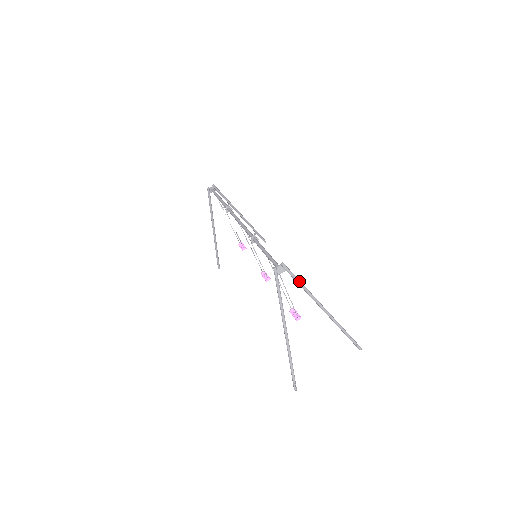
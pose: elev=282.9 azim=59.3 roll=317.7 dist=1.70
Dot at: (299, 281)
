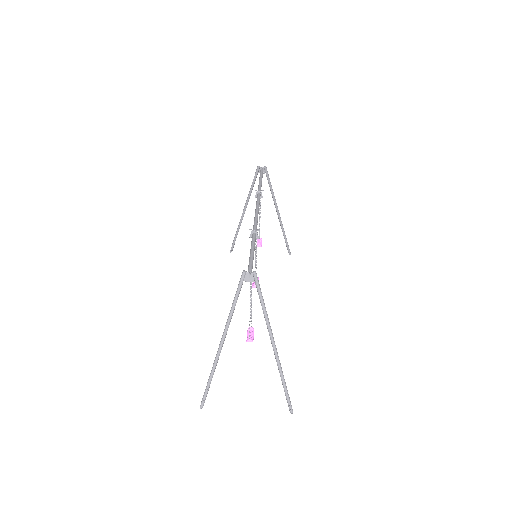
Dot at: (263, 301)
